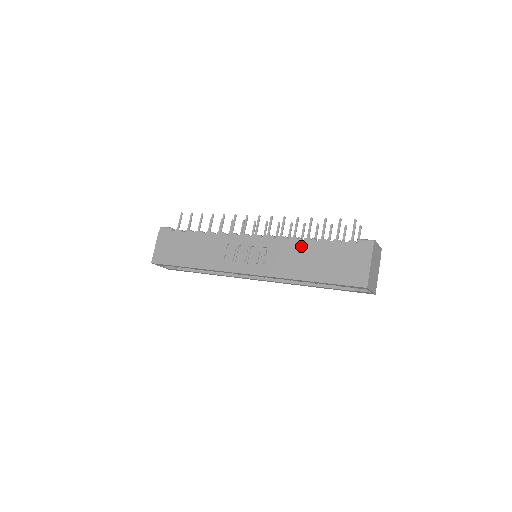
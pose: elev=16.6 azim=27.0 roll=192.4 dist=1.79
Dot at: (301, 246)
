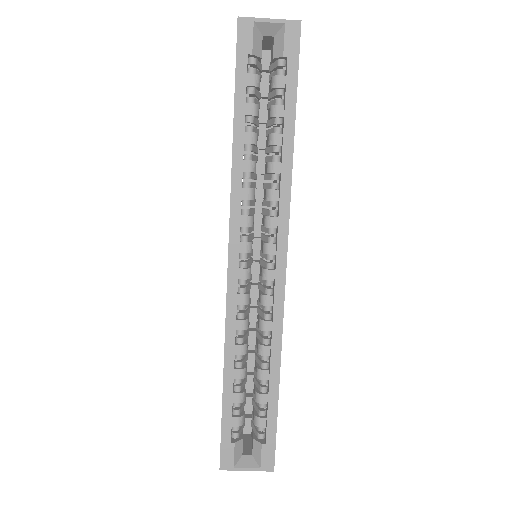
Dot at: occluded
